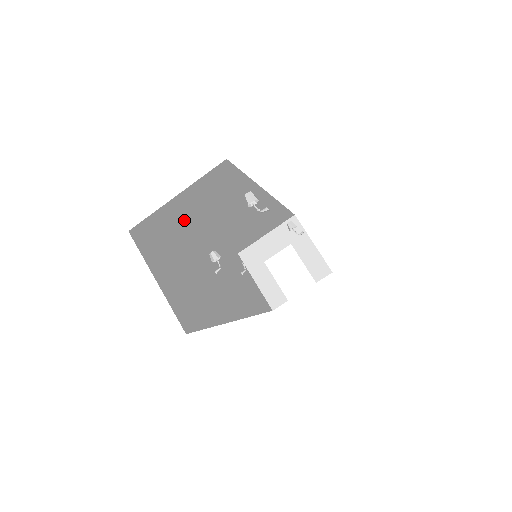
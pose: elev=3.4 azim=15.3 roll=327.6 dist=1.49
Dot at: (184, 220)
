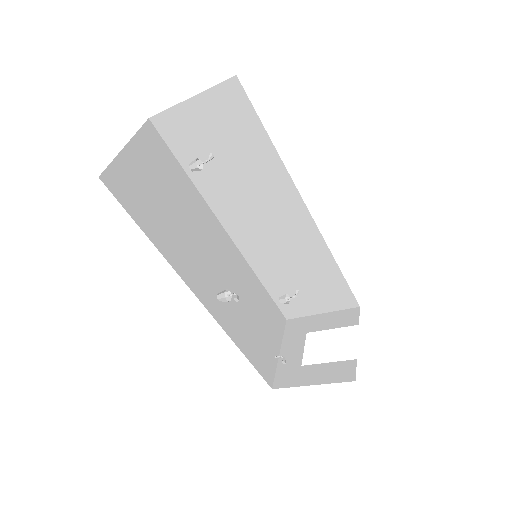
Dot at: (155, 211)
